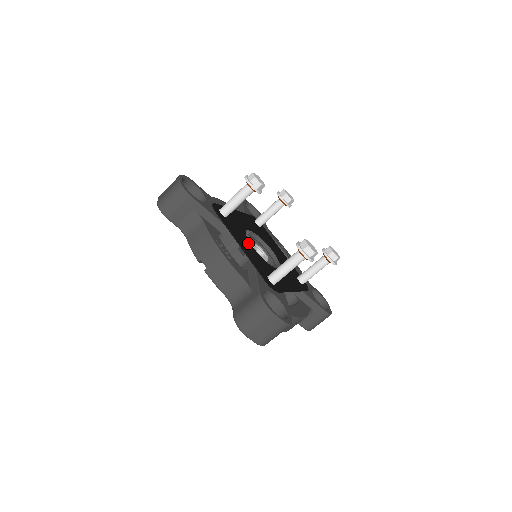
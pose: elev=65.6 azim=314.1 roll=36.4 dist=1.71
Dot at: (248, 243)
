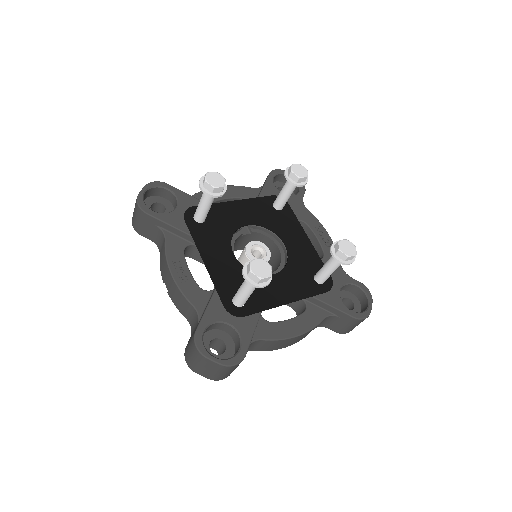
Dot at: (226, 251)
